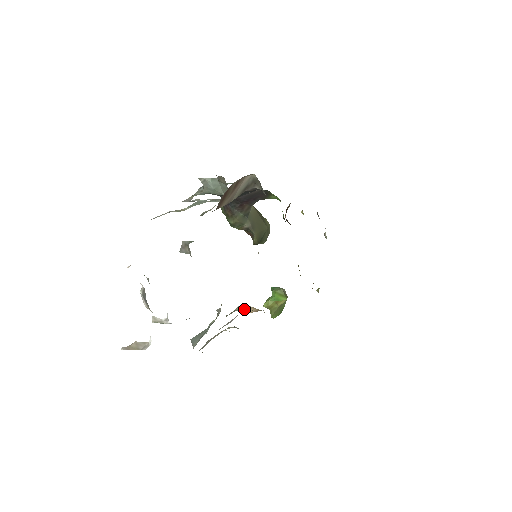
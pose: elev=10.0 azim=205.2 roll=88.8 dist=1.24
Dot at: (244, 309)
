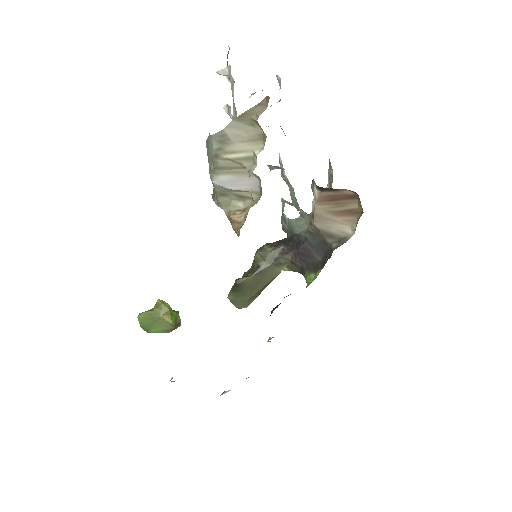
Dot at: (234, 212)
